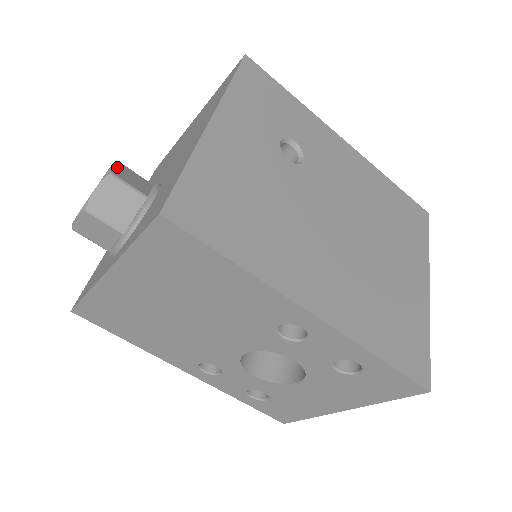
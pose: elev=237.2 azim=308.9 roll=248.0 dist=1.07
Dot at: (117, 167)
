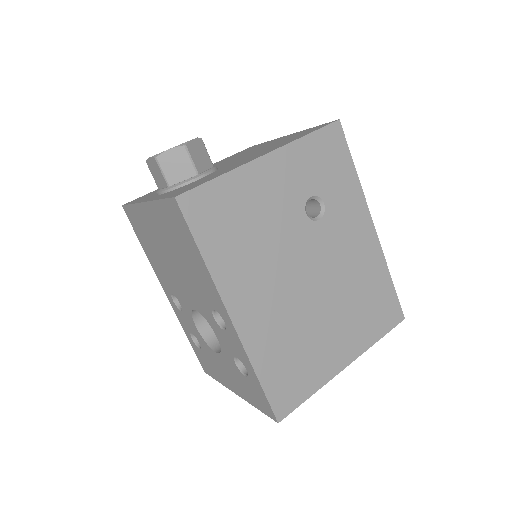
Dot at: (195, 142)
